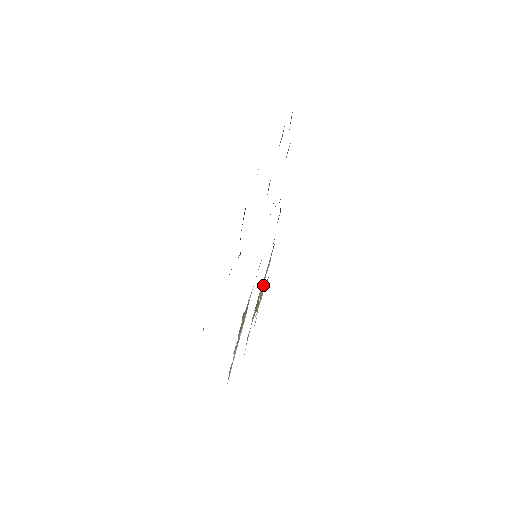
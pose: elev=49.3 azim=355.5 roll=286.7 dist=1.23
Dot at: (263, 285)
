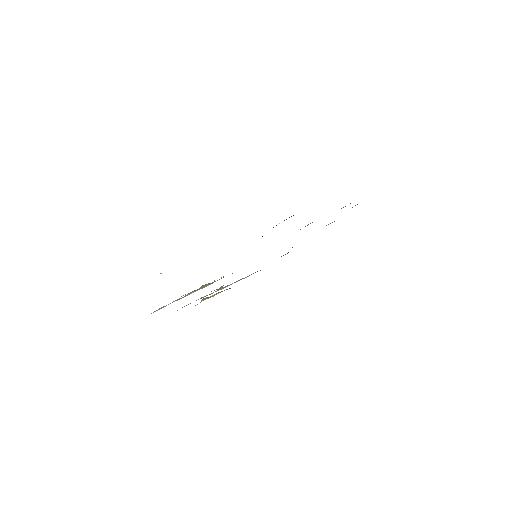
Dot at: (229, 285)
